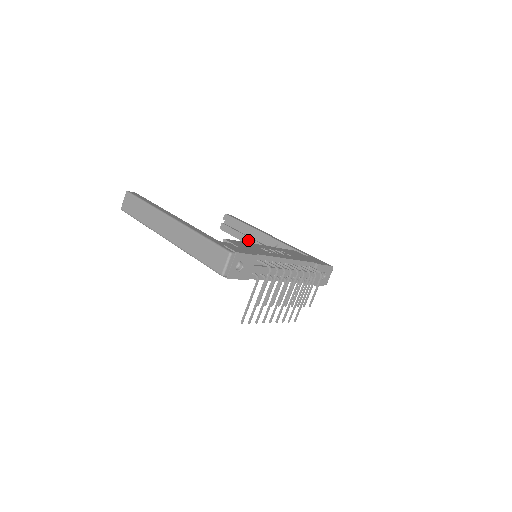
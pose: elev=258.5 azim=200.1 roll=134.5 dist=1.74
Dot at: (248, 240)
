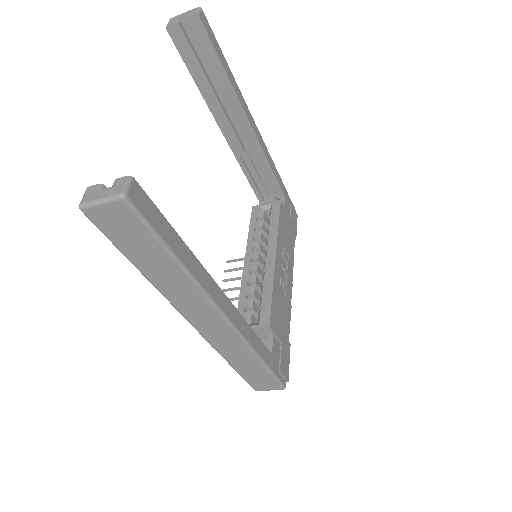
Dot at: (215, 105)
